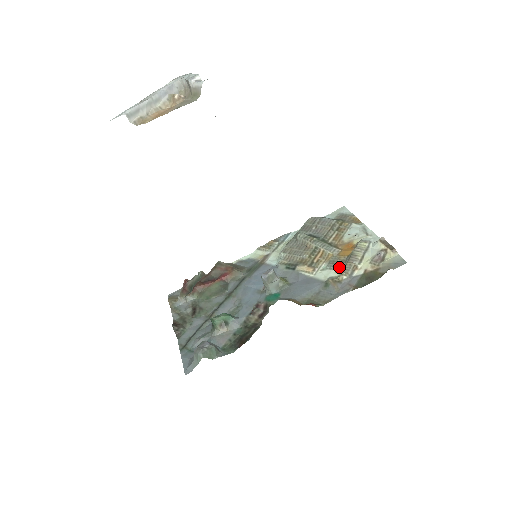
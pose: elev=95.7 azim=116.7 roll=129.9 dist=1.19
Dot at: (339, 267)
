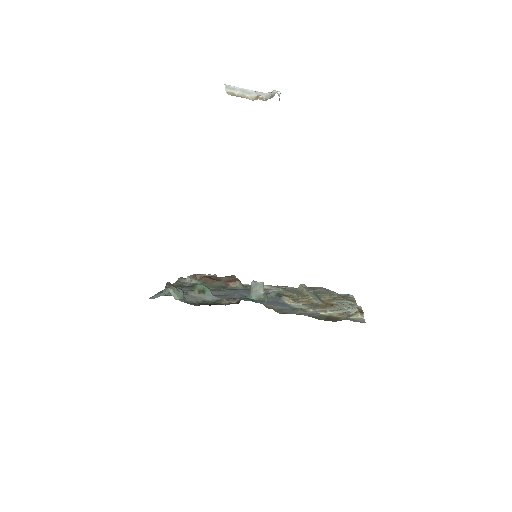
Dot at: occluded
